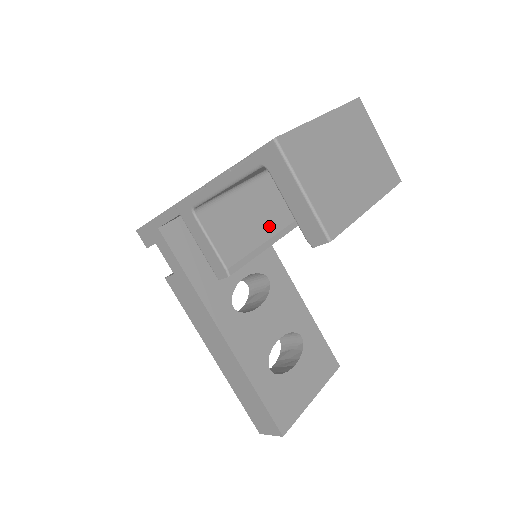
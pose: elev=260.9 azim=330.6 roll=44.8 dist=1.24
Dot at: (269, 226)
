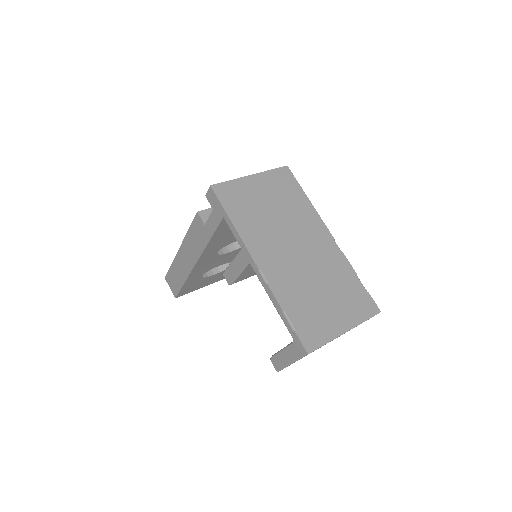
Dot at: occluded
